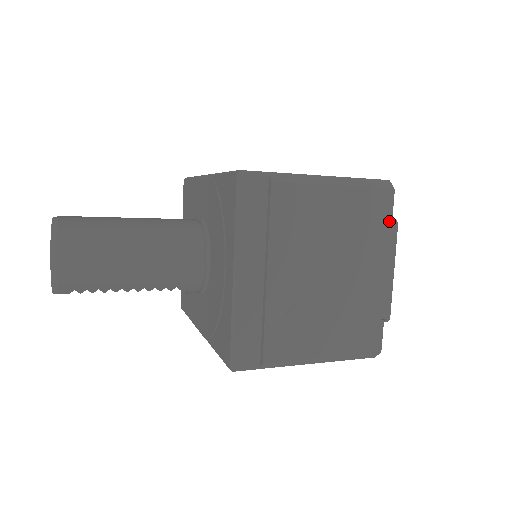
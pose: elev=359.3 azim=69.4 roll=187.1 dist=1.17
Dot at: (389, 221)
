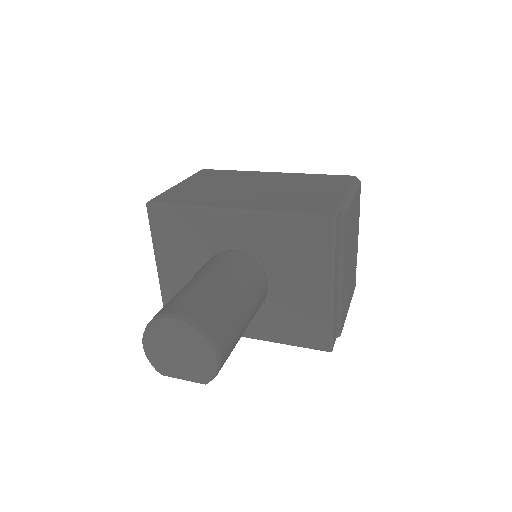
Dot at: occluded
